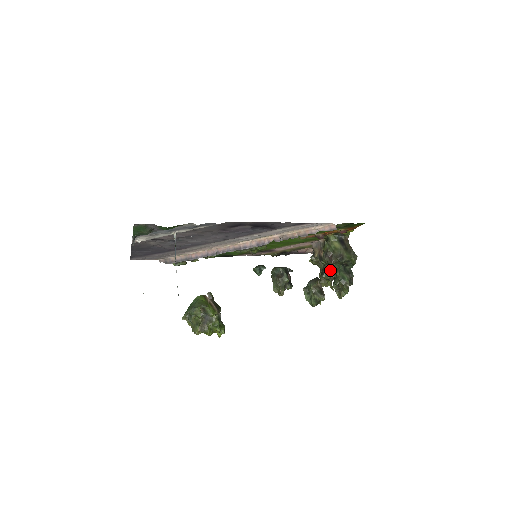
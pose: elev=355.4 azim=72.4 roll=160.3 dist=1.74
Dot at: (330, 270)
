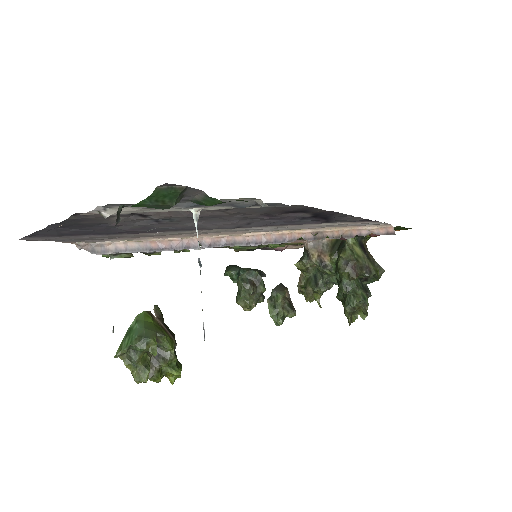
Dot at: (347, 285)
